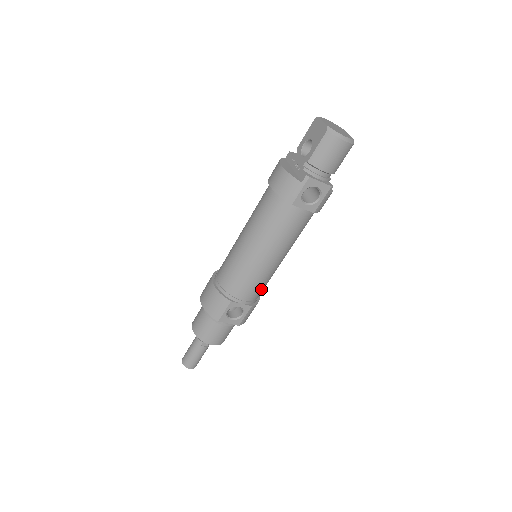
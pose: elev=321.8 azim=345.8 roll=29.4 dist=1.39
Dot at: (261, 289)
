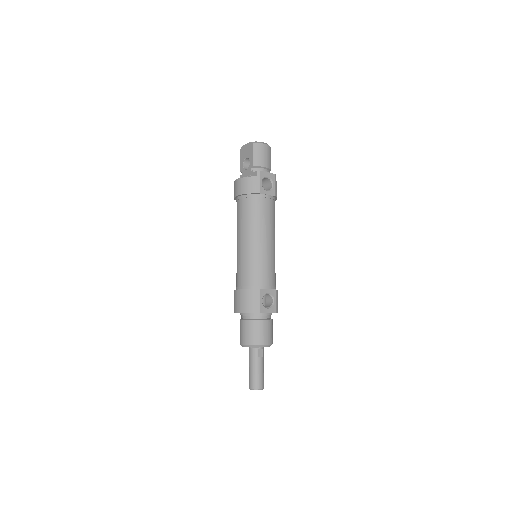
Dot at: (274, 274)
